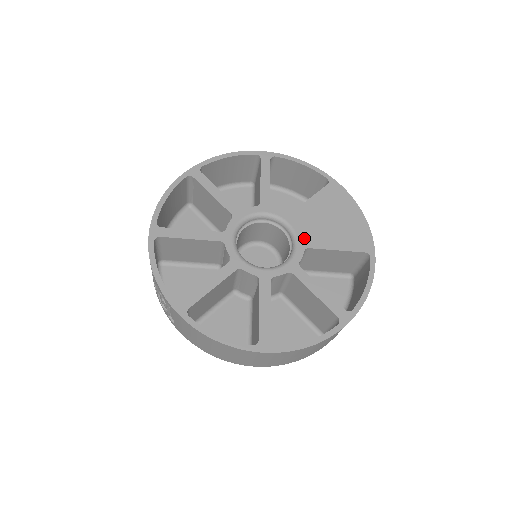
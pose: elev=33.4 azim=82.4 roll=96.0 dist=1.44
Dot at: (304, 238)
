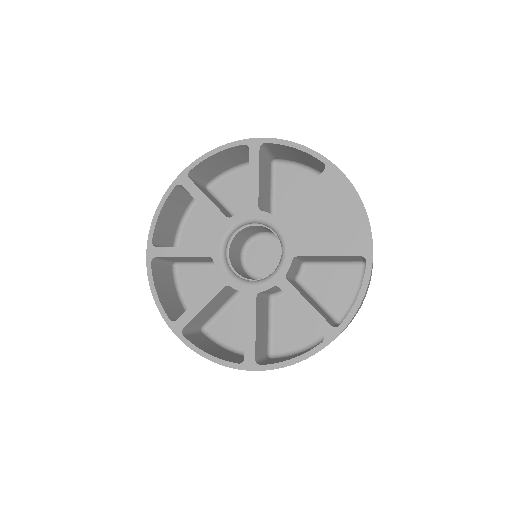
Dot at: (292, 245)
